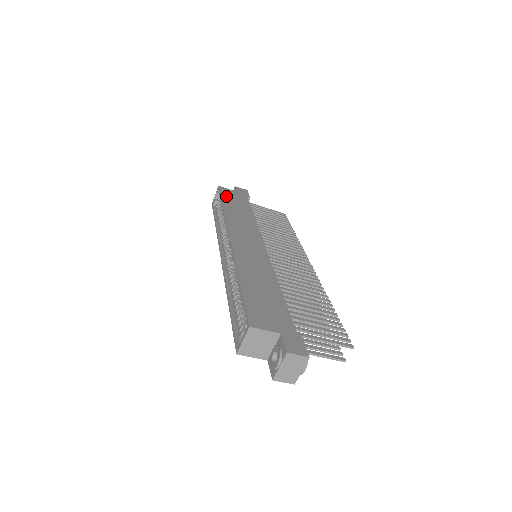
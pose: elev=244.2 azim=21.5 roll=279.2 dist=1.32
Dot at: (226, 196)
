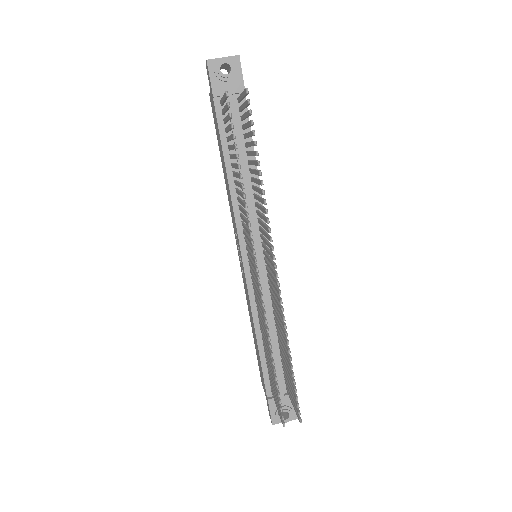
Dot at: occluded
